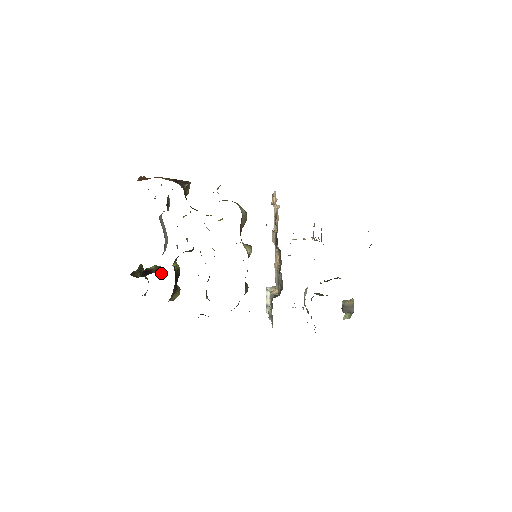
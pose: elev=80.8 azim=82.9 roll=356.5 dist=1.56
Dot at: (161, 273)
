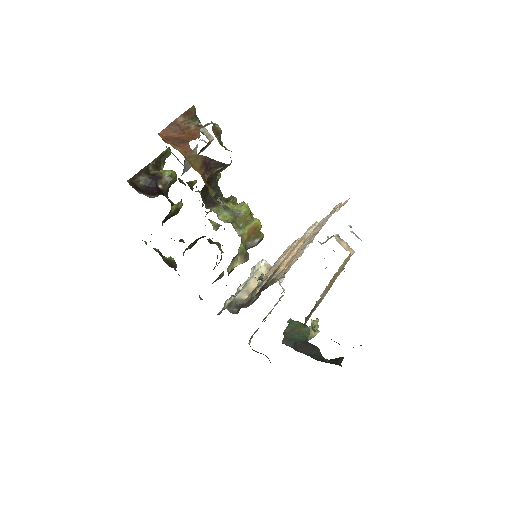
Dot at: (169, 187)
